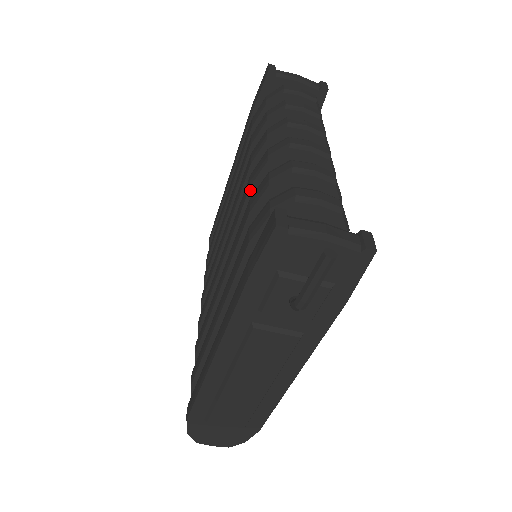
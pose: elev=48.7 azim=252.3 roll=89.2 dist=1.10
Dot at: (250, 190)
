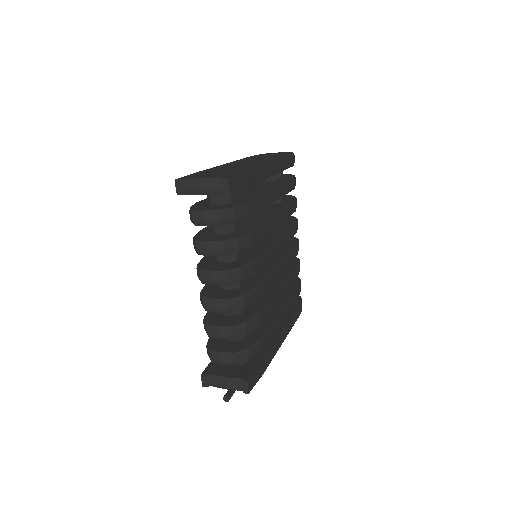
Dot at: occluded
